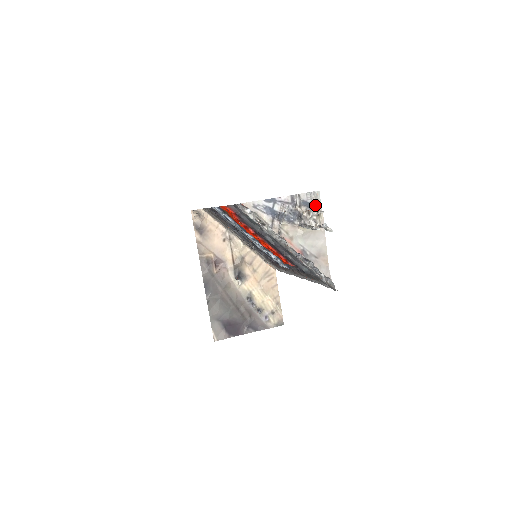
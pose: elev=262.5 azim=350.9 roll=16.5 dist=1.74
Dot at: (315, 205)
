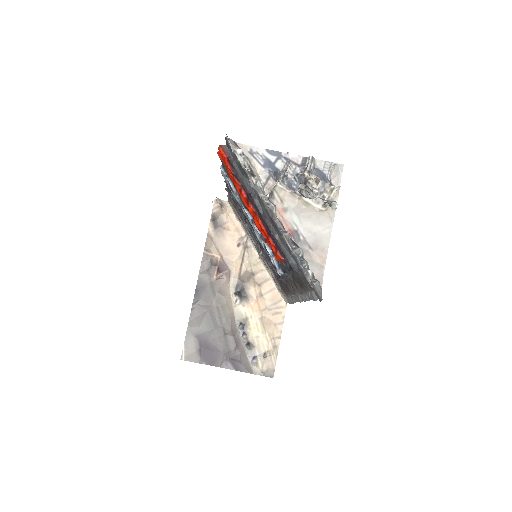
Dot at: (331, 180)
